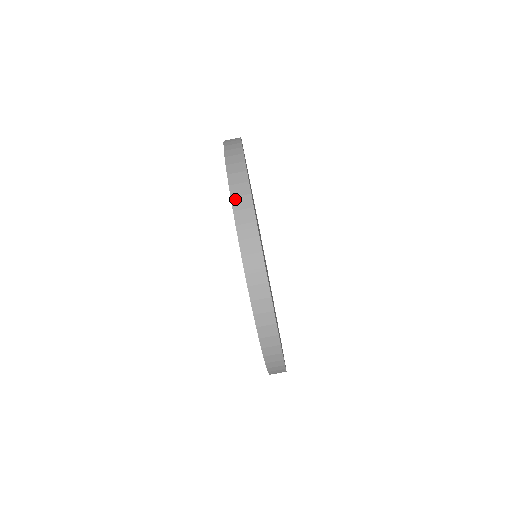
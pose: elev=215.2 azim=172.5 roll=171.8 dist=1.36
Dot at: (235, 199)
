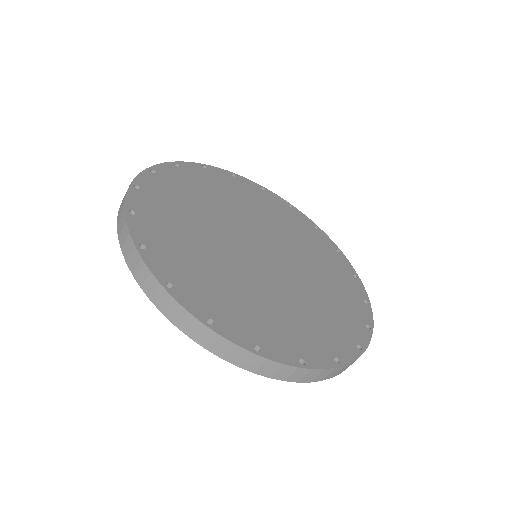
Dot at: (123, 249)
